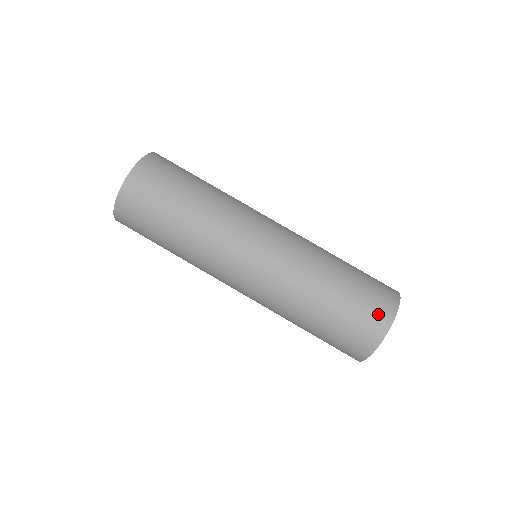
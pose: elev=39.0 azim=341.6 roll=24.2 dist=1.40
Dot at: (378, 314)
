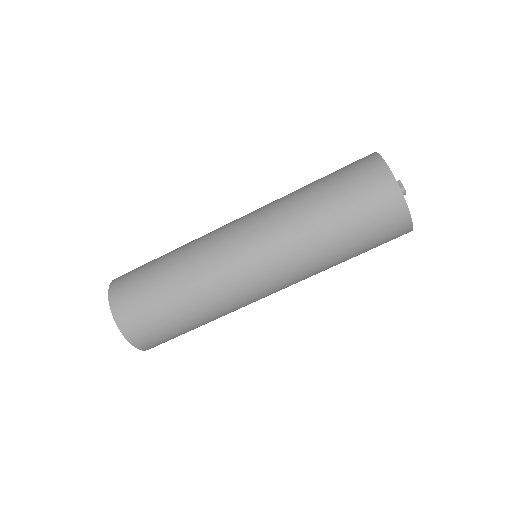
Dot at: (378, 188)
